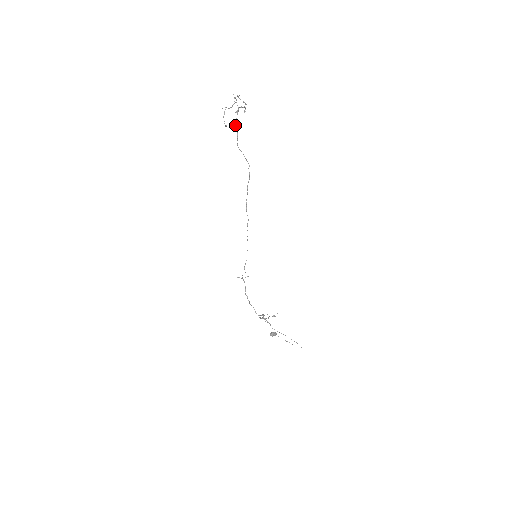
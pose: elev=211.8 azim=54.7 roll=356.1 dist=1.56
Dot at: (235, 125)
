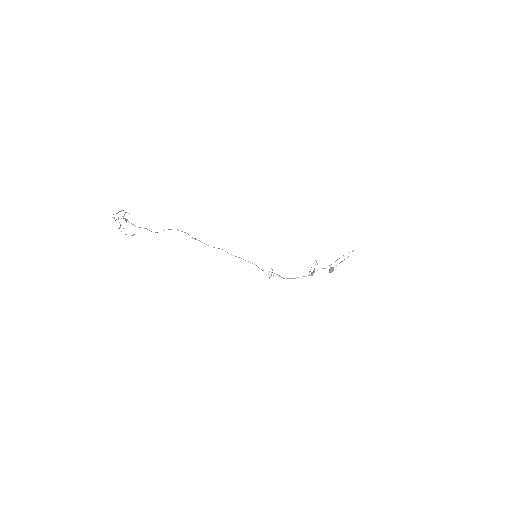
Dot at: occluded
